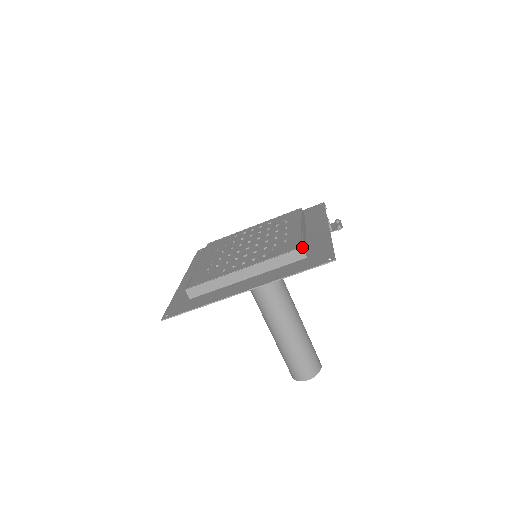
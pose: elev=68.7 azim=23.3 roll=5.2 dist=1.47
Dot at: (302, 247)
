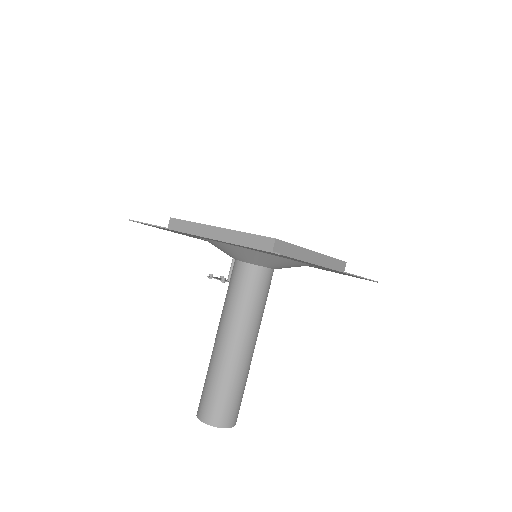
Dot at: occluded
